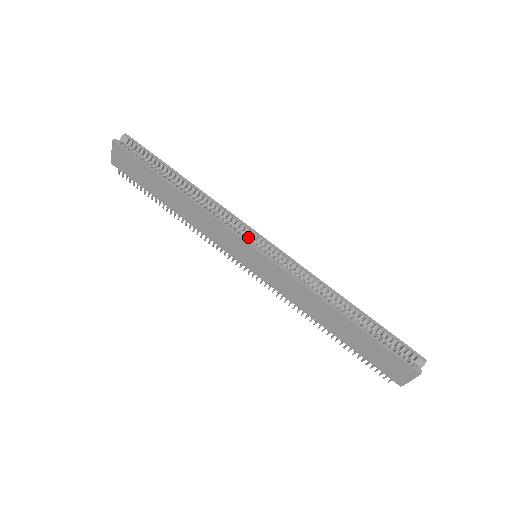
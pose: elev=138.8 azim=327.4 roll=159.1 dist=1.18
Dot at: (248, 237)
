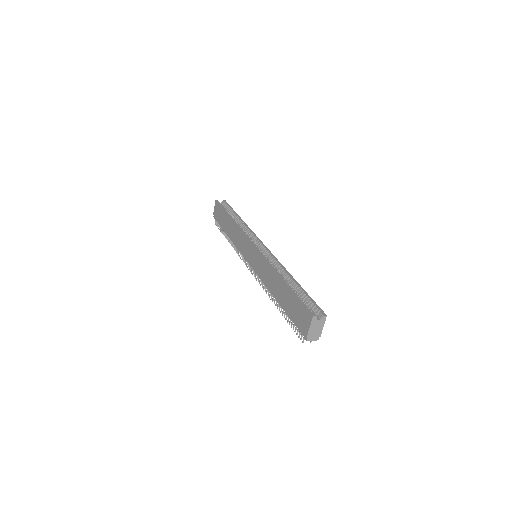
Dot at: (255, 243)
